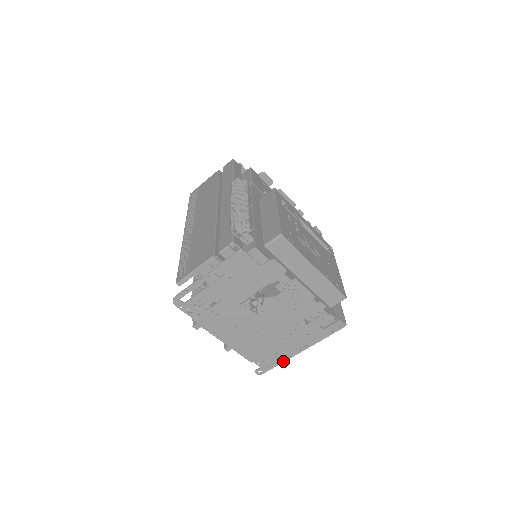
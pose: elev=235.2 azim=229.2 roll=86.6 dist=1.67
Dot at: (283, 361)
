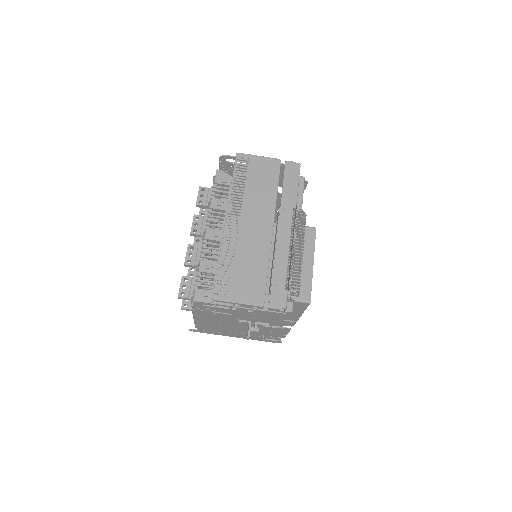
Dot at: (217, 334)
